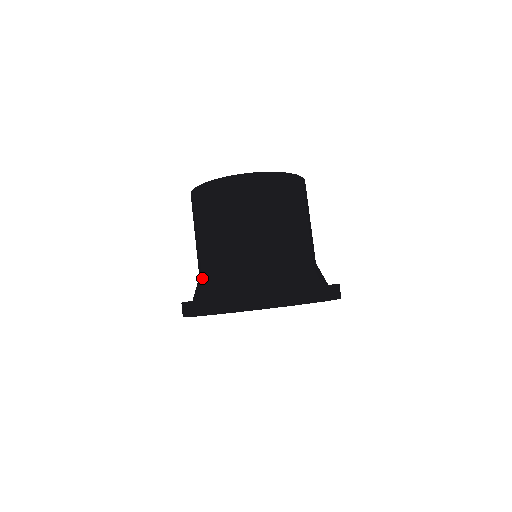
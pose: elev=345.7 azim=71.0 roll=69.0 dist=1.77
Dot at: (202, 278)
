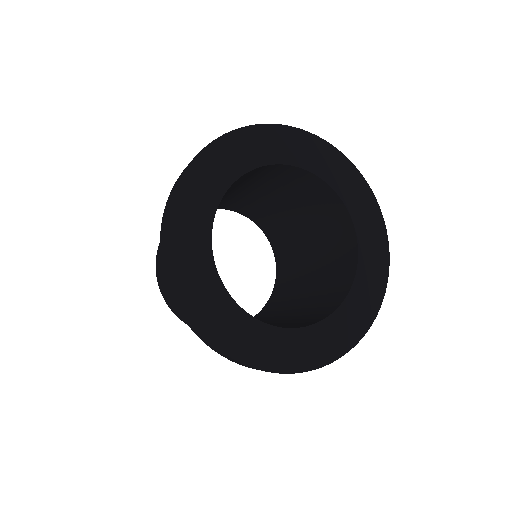
Dot at: occluded
